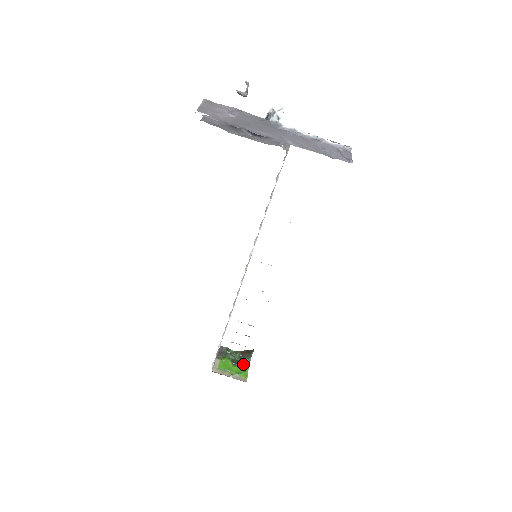
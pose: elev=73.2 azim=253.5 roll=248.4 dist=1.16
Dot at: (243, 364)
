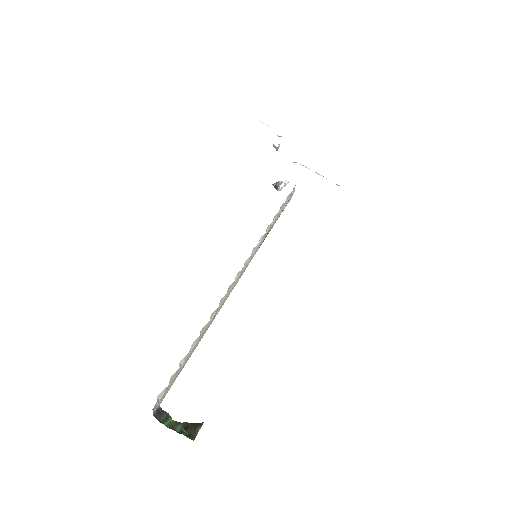
Dot at: (186, 436)
